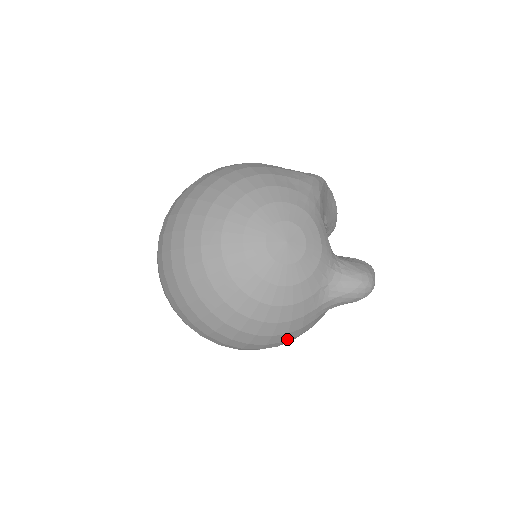
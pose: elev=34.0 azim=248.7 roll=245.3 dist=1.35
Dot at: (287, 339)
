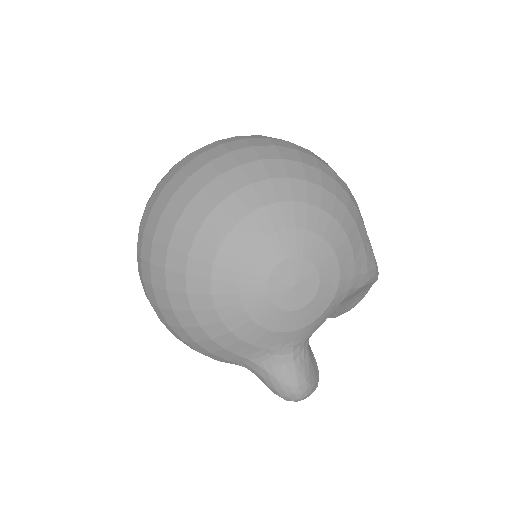
Dot at: (189, 343)
